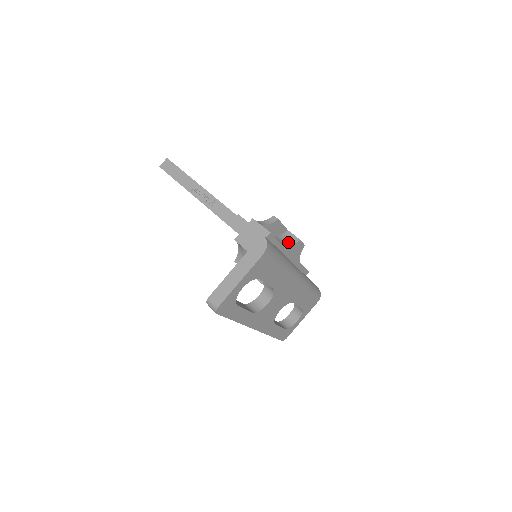
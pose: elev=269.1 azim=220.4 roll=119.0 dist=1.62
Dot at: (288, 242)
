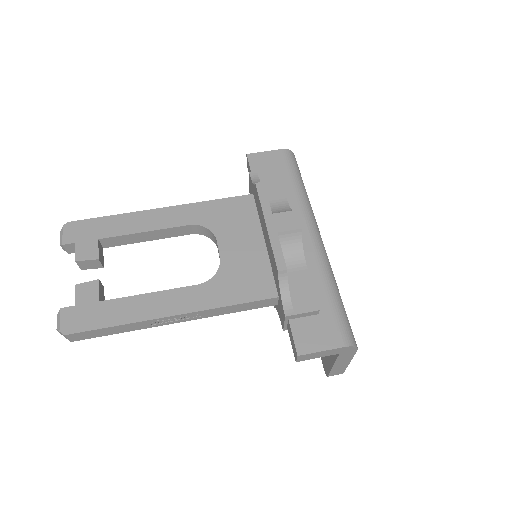
Dot at: (296, 246)
